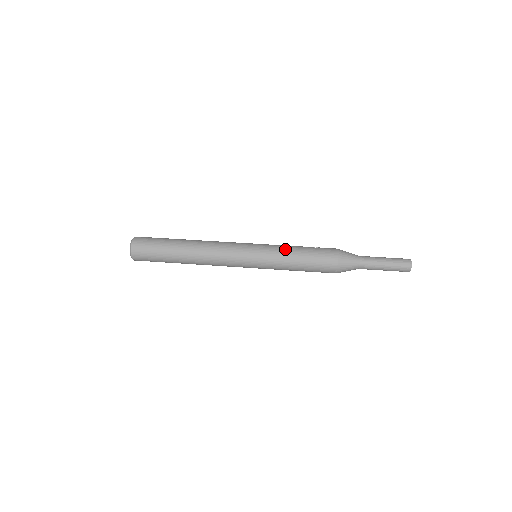
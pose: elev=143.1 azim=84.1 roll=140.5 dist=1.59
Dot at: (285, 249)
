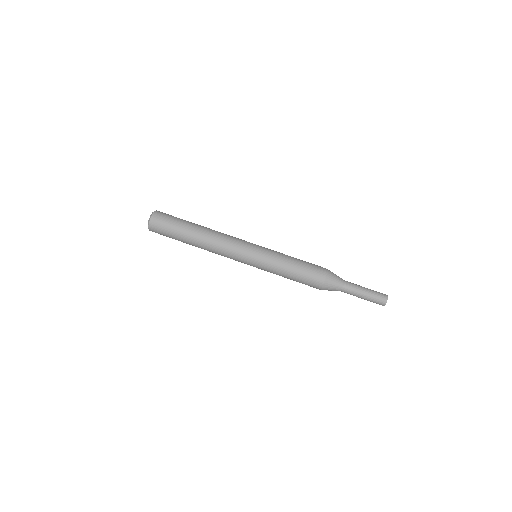
Dot at: (283, 255)
